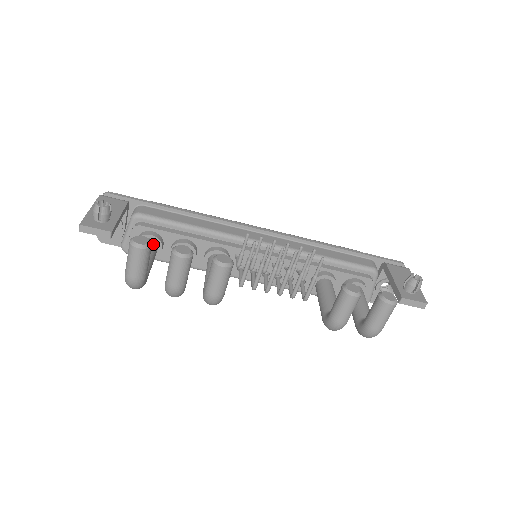
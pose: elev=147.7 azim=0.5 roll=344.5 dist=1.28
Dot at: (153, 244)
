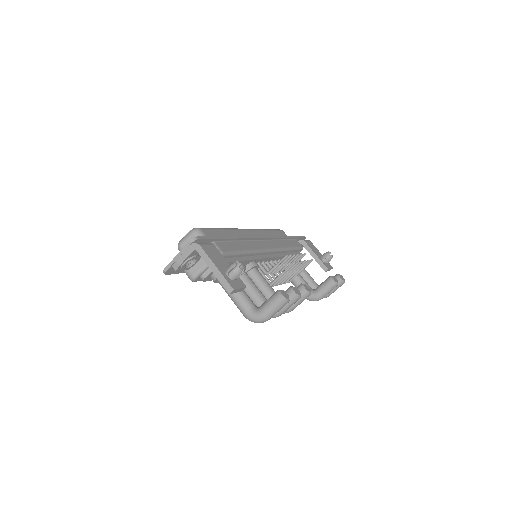
Dot at: occluded
